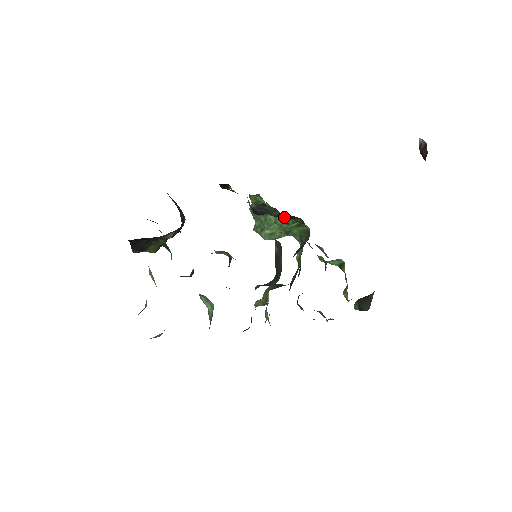
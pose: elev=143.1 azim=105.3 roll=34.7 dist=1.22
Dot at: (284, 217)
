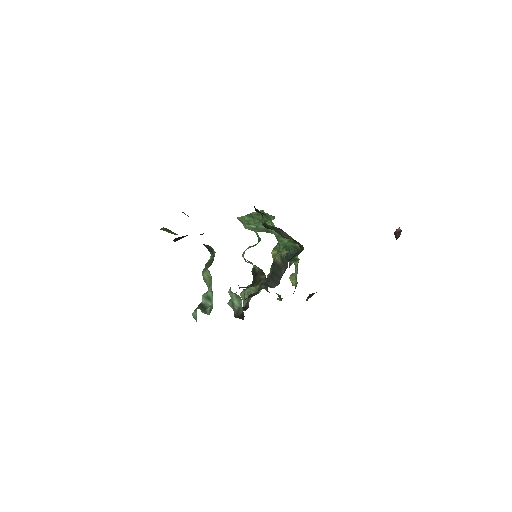
Dot at: occluded
